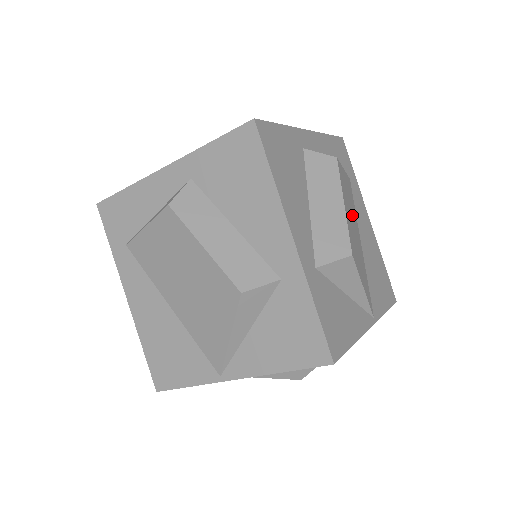
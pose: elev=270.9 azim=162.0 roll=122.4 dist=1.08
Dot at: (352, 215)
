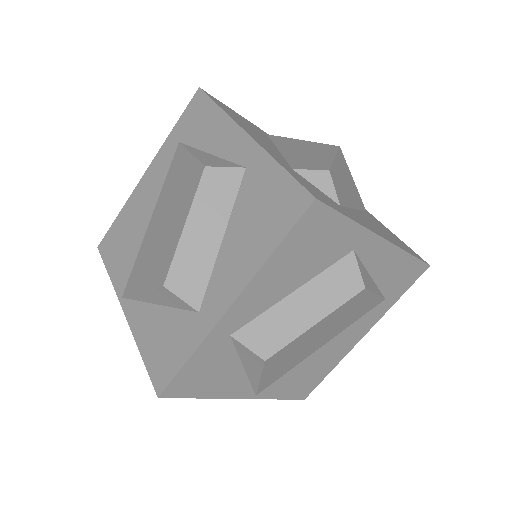
Dot at: (332, 328)
